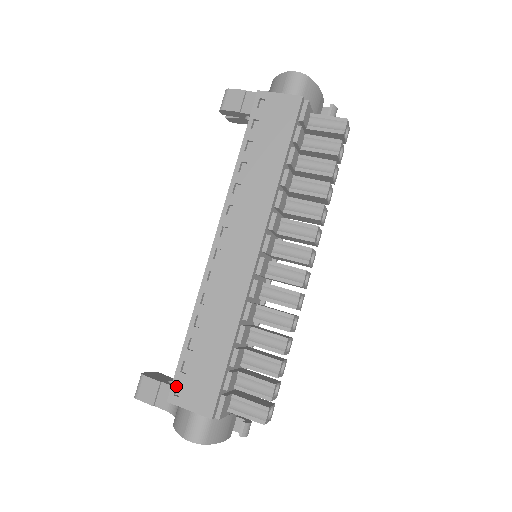
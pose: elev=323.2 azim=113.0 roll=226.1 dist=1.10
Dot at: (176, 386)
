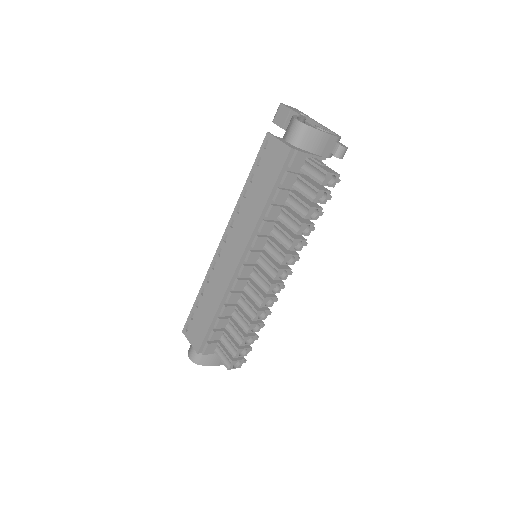
Dot at: (187, 325)
